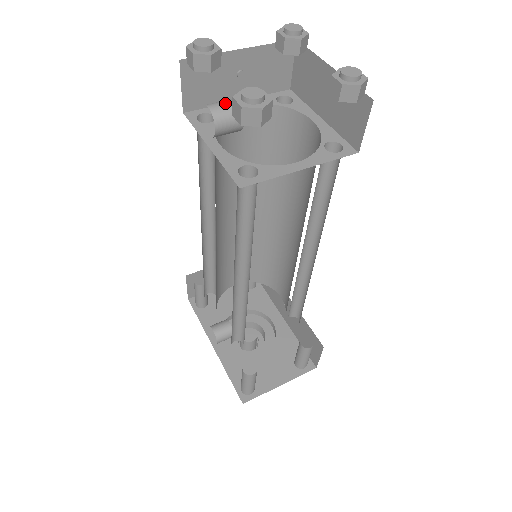
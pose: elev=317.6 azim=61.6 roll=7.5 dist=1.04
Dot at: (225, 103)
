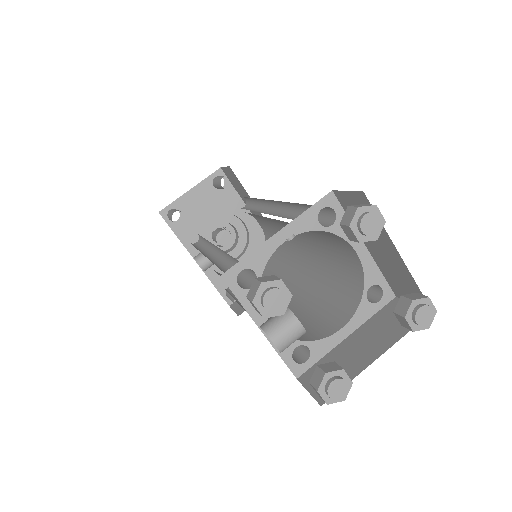
Dot at: (291, 333)
